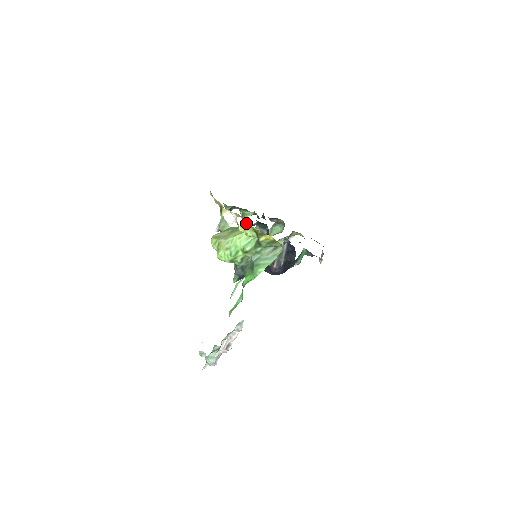
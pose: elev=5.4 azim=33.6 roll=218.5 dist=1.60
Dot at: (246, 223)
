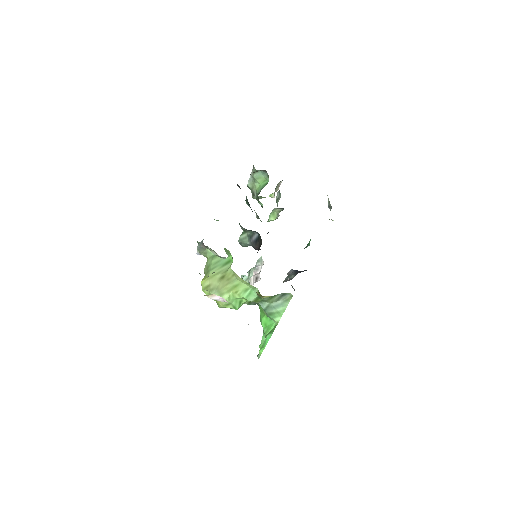
Dot at: (235, 274)
